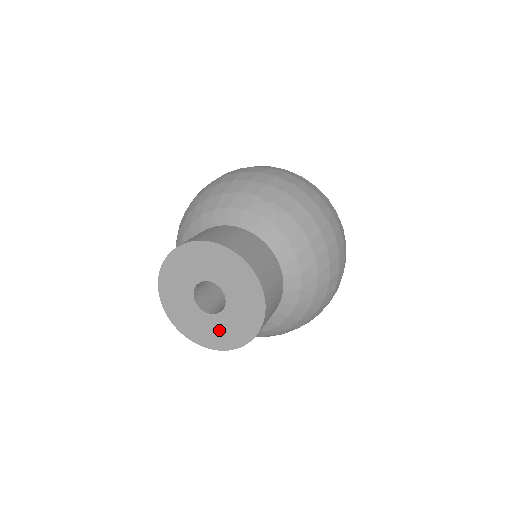
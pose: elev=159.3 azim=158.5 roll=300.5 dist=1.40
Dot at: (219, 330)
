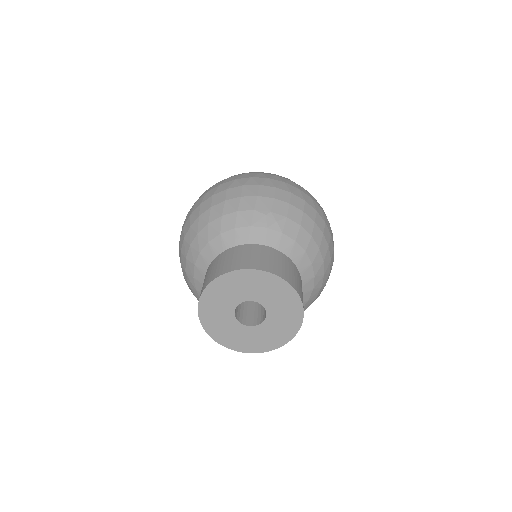
Dot at: (265, 336)
